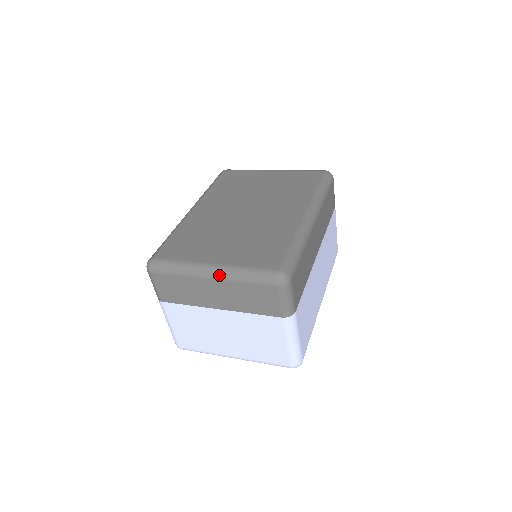
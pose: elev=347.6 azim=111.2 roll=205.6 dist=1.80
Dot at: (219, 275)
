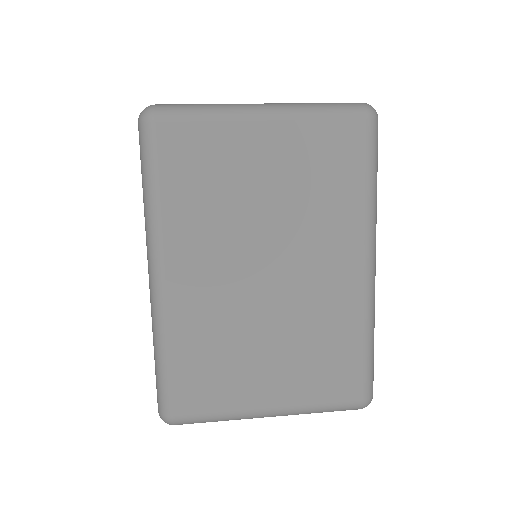
Dot at: occluded
